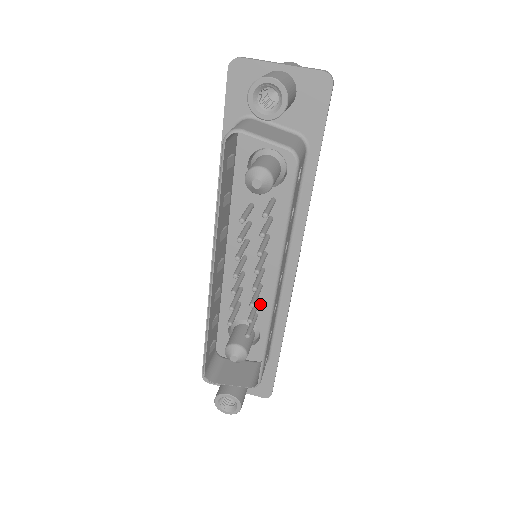
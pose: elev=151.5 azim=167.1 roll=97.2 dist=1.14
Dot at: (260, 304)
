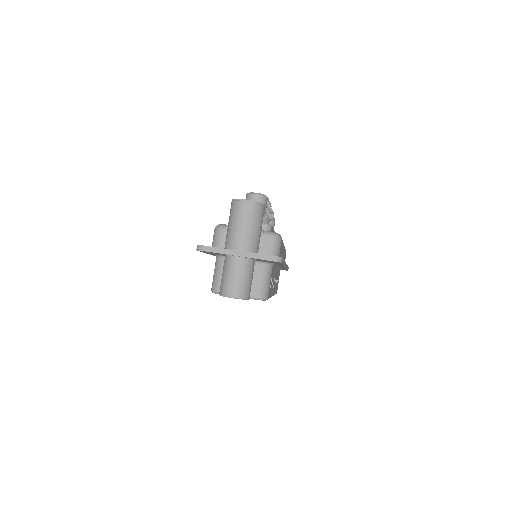
Dot at: occluded
